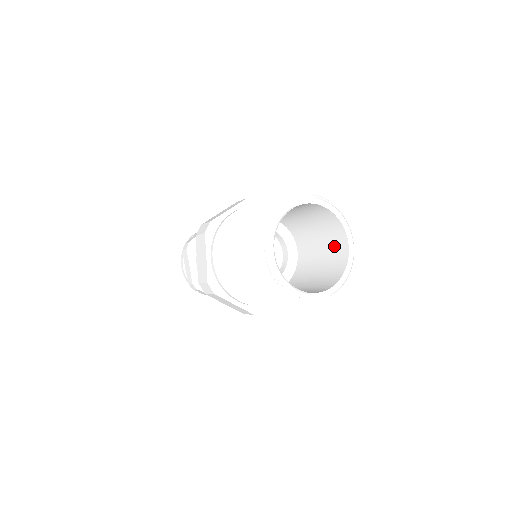
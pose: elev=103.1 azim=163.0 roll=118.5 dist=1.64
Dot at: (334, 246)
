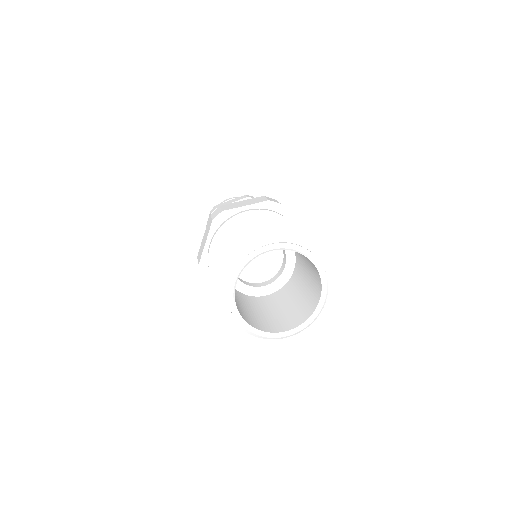
Dot at: occluded
